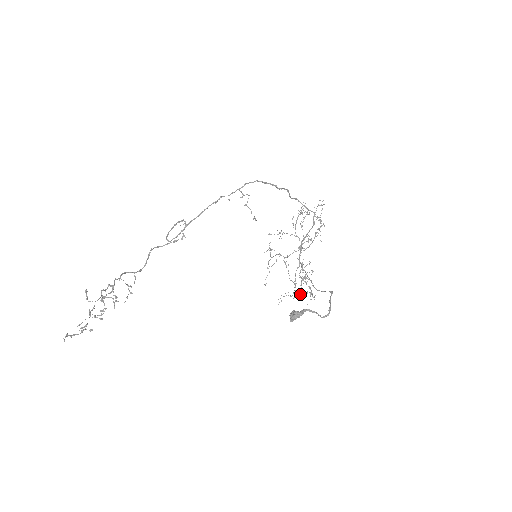
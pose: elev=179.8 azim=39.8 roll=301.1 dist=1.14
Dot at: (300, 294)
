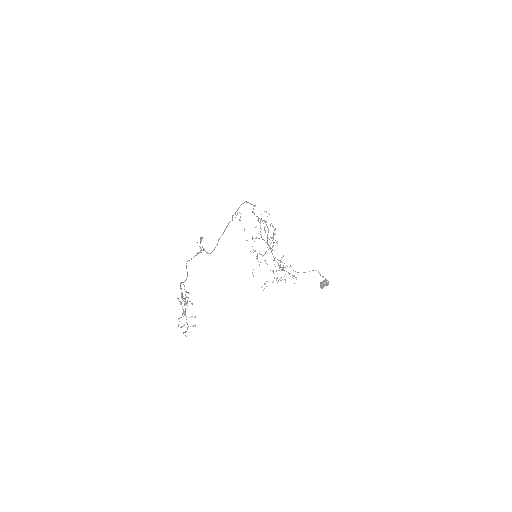
Dot at: occluded
